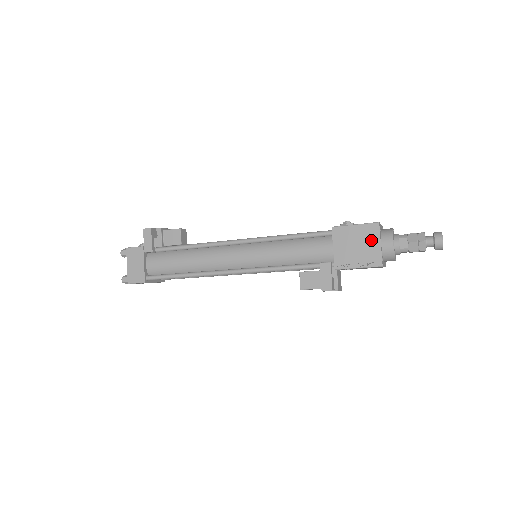
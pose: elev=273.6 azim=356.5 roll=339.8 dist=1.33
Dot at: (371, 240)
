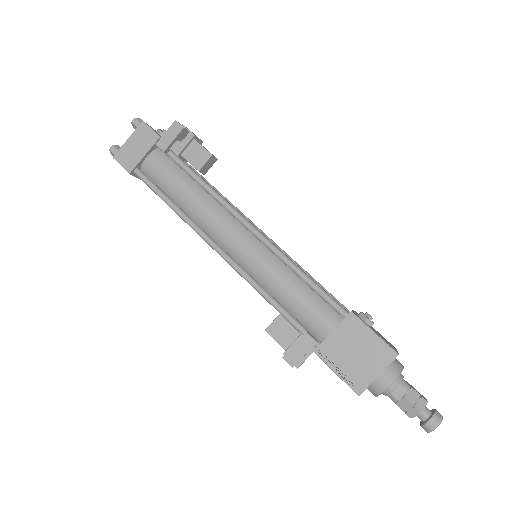
Dot at: (374, 362)
